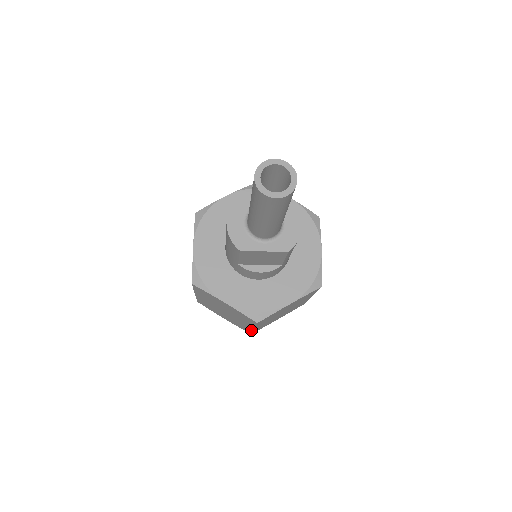
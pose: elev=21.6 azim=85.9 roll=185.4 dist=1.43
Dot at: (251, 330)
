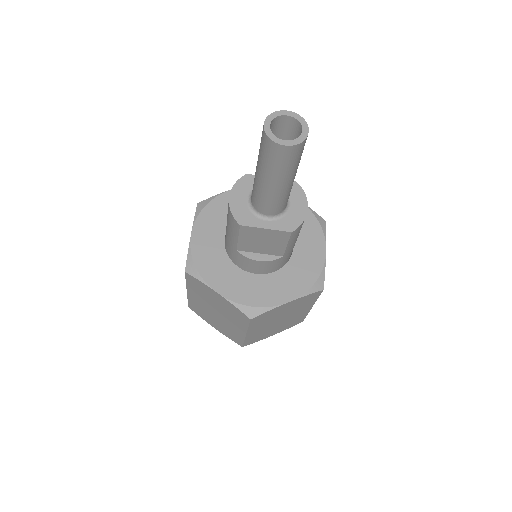
Dot at: (243, 338)
